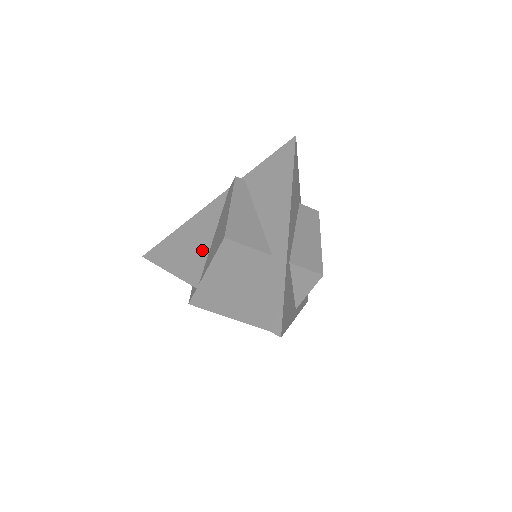
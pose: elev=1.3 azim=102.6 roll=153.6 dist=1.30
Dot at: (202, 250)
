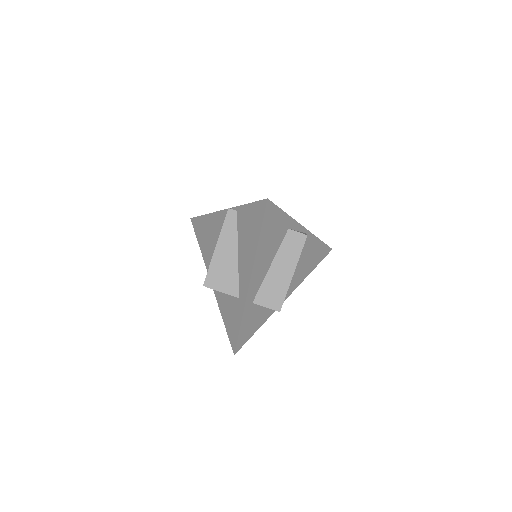
Dot at: (213, 251)
